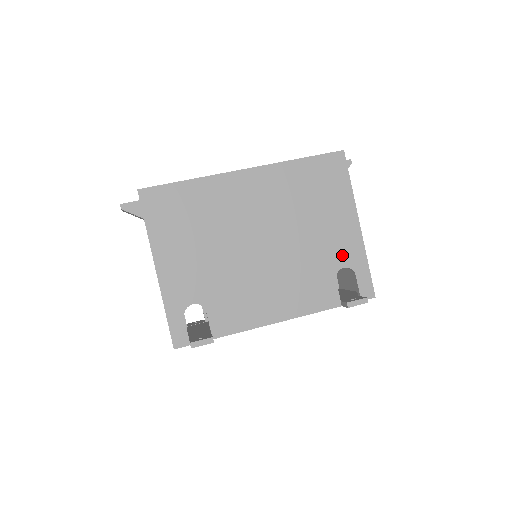
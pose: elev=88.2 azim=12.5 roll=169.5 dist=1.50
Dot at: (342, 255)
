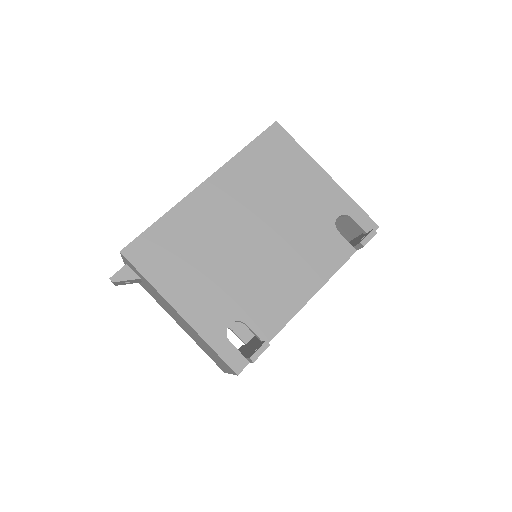
Dot at: (330, 208)
